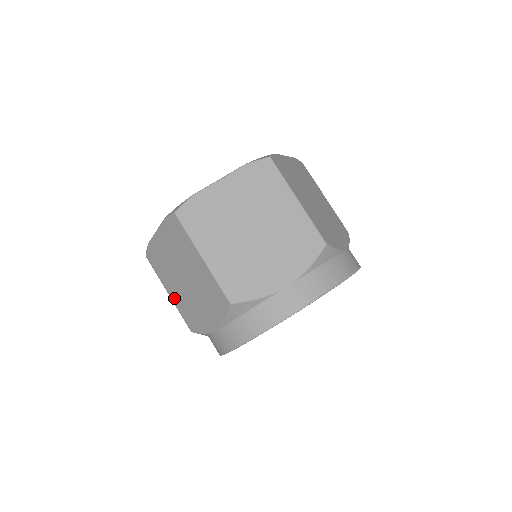
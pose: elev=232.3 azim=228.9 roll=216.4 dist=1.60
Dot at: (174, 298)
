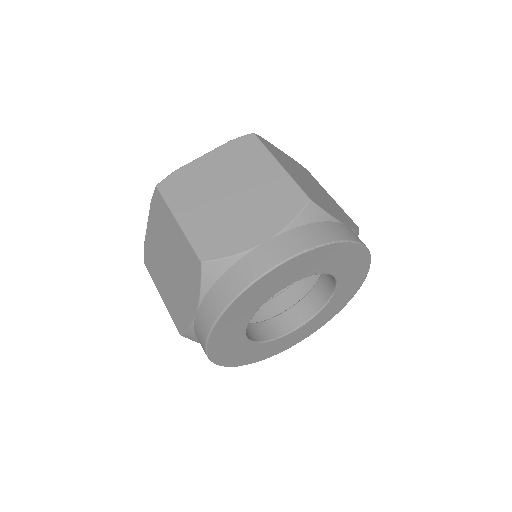
Dot at: (165, 298)
